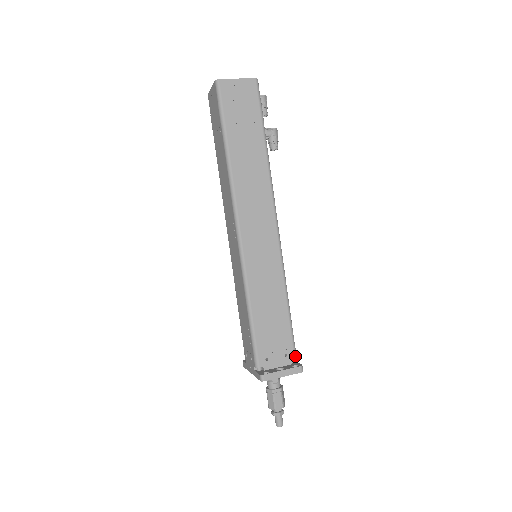
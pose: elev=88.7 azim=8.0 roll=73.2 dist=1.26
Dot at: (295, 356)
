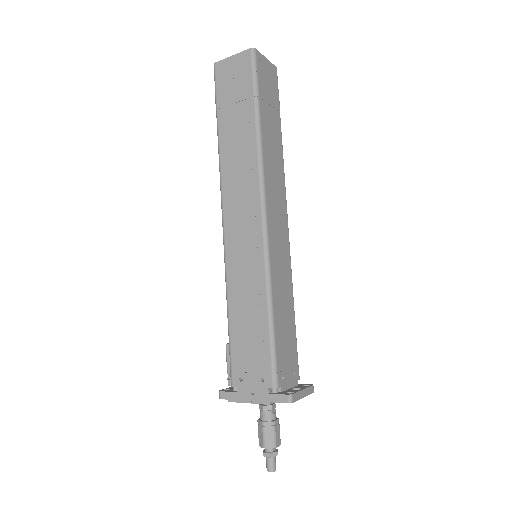
Dot at: occluded
